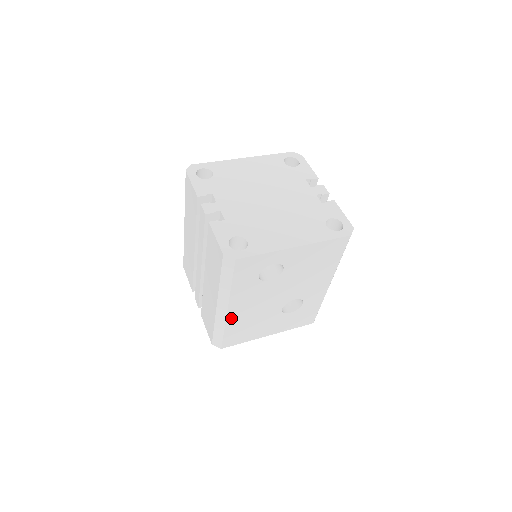
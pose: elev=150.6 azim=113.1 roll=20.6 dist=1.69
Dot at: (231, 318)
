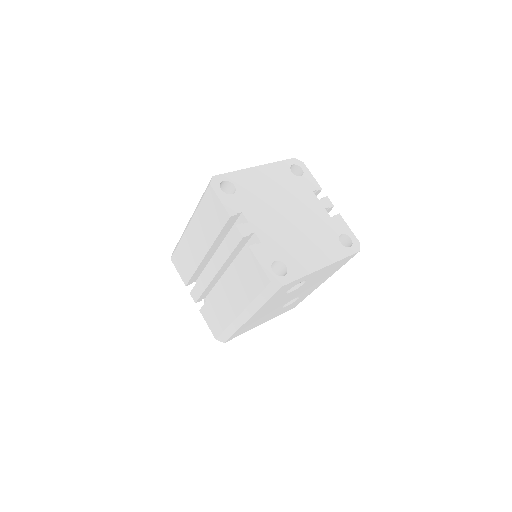
Dot at: (247, 322)
